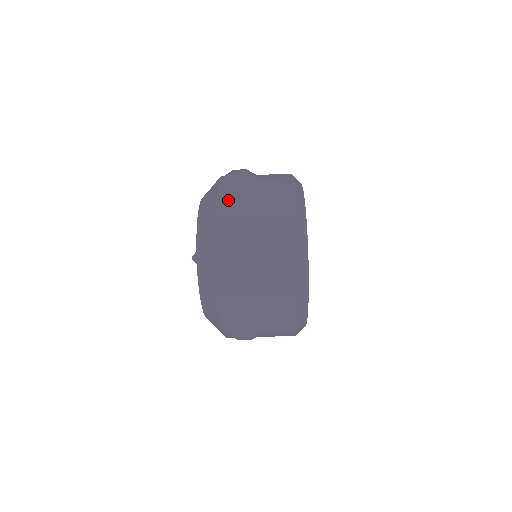
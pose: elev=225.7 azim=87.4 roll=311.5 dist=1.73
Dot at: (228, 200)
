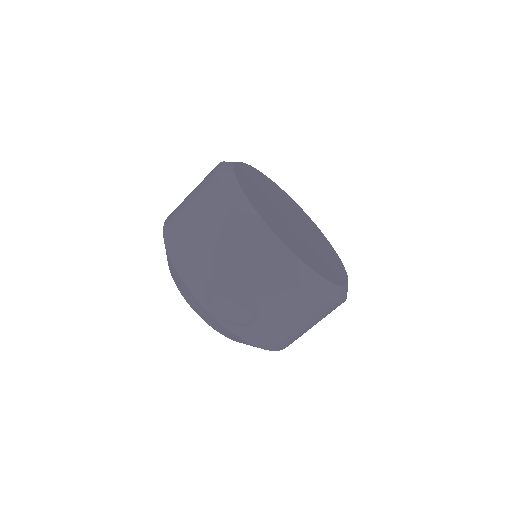
Dot at: occluded
